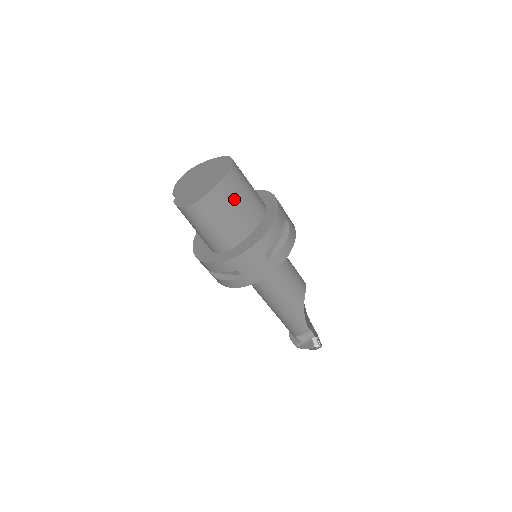
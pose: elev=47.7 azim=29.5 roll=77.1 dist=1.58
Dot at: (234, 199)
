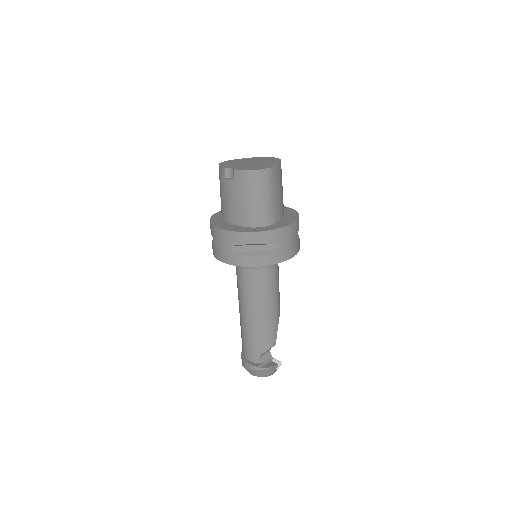
Dot at: (281, 183)
